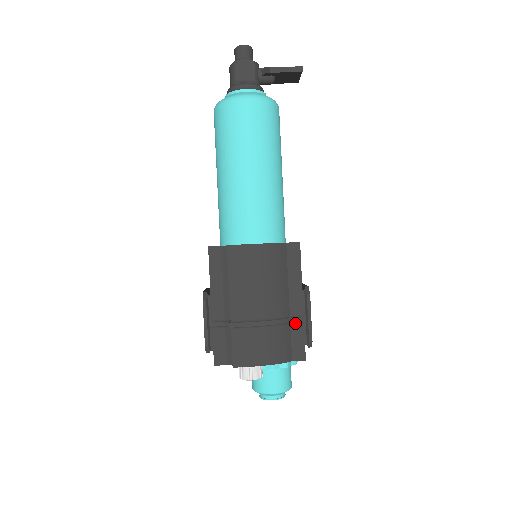
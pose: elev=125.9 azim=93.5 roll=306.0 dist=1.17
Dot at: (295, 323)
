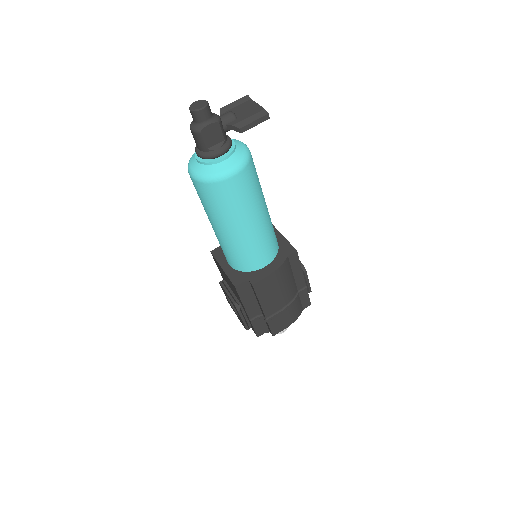
Dot at: (302, 292)
